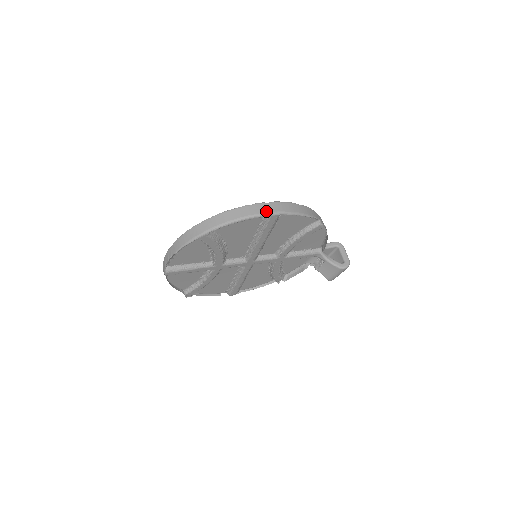
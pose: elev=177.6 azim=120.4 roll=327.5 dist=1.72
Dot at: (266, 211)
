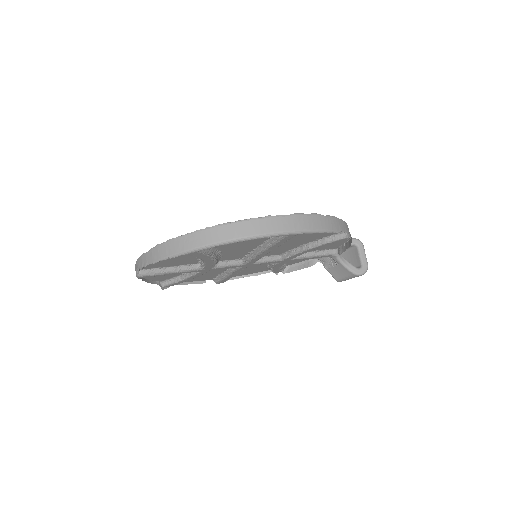
Dot at: (282, 229)
